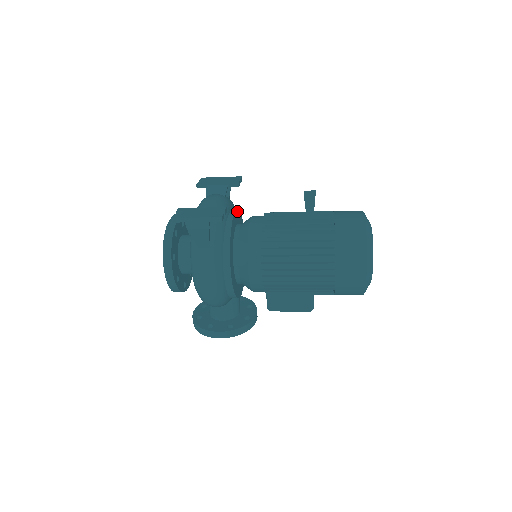
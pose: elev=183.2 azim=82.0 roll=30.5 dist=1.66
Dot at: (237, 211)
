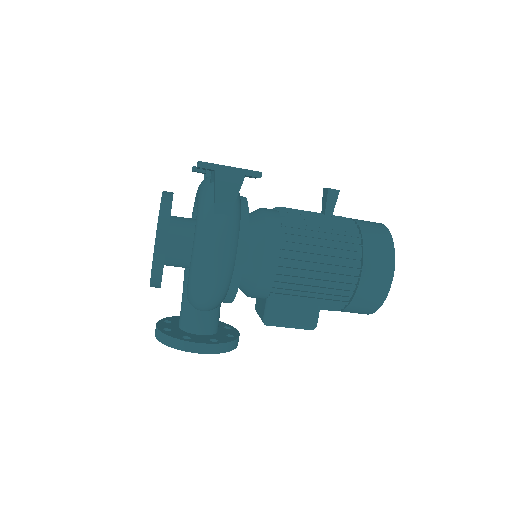
Dot at: occluded
